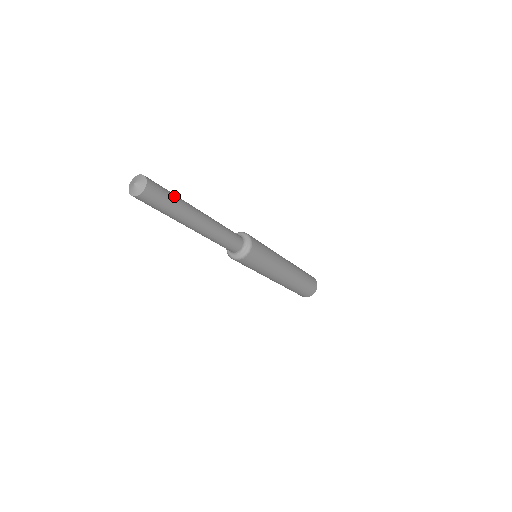
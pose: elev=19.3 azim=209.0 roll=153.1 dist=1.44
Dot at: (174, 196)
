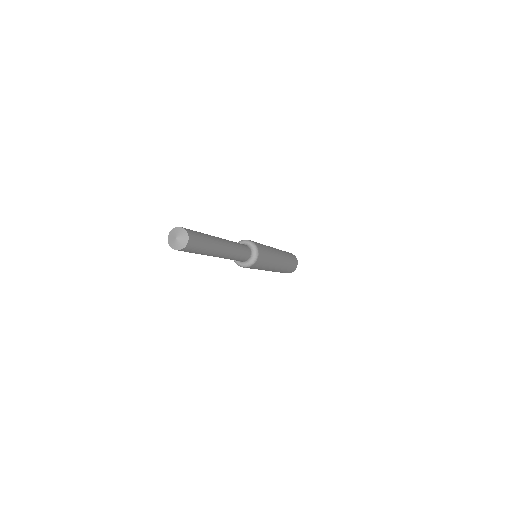
Dot at: (205, 236)
